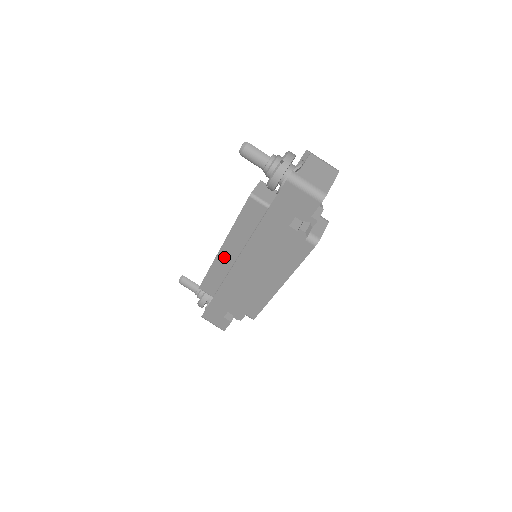
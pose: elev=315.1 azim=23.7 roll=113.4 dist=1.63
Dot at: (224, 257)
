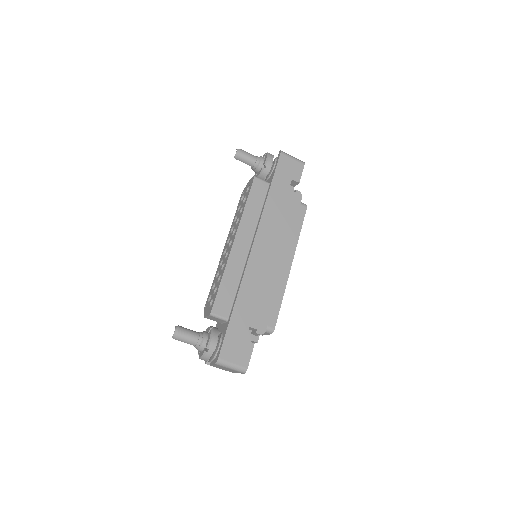
Dot at: (238, 250)
